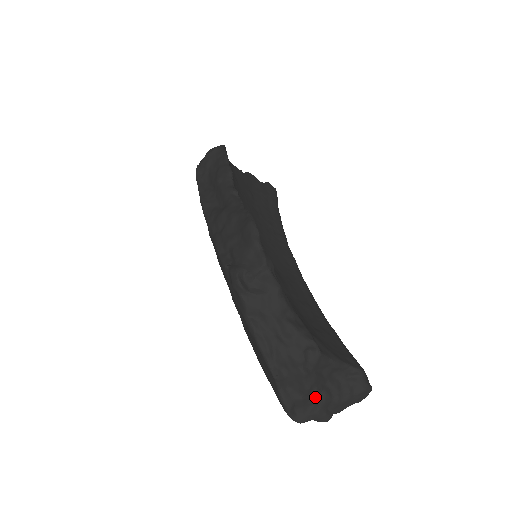
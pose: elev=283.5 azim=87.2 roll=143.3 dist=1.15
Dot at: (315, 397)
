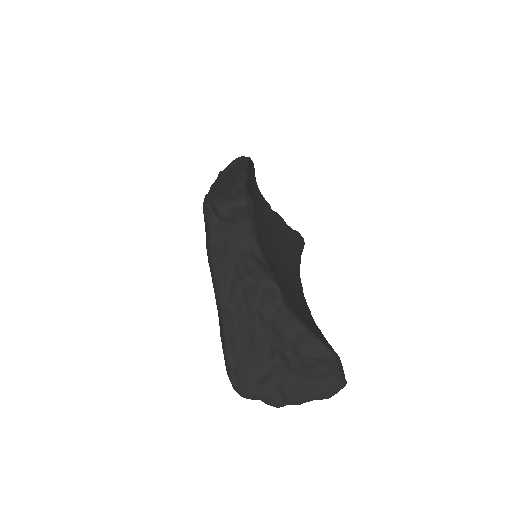
Dot at: (268, 363)
